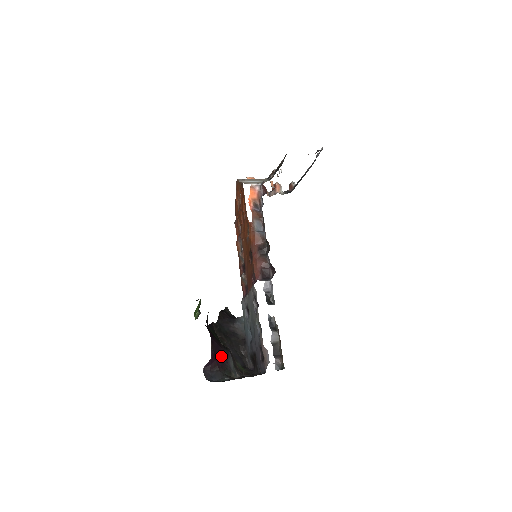
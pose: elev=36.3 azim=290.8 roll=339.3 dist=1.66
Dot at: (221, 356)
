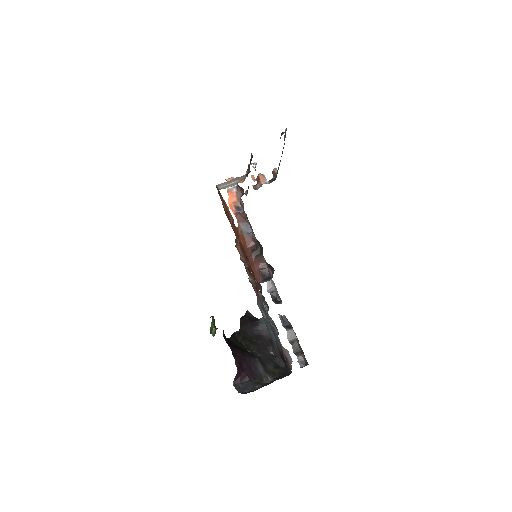
Dot at: (248, 365)
